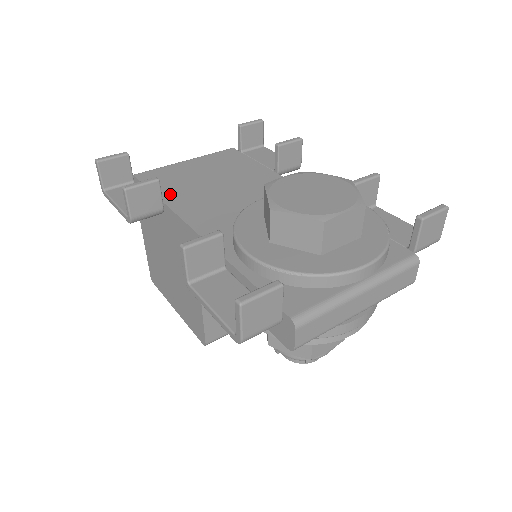
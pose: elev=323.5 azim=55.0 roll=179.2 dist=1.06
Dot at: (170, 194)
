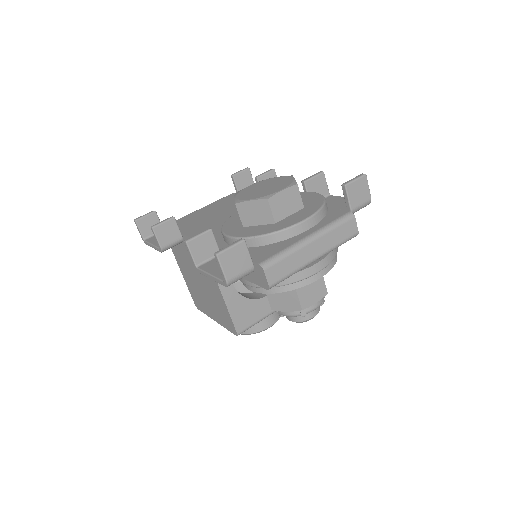
Dot at: (187, 229)
